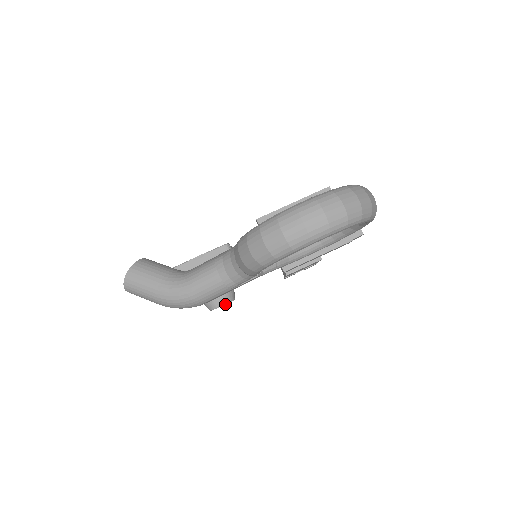
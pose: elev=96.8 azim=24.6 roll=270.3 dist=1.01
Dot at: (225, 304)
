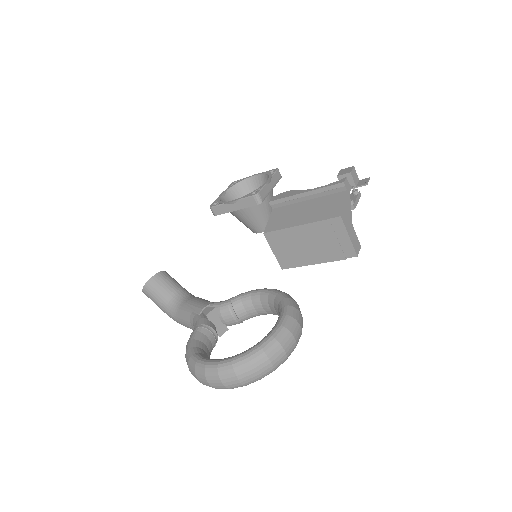
Dot at: occluded
